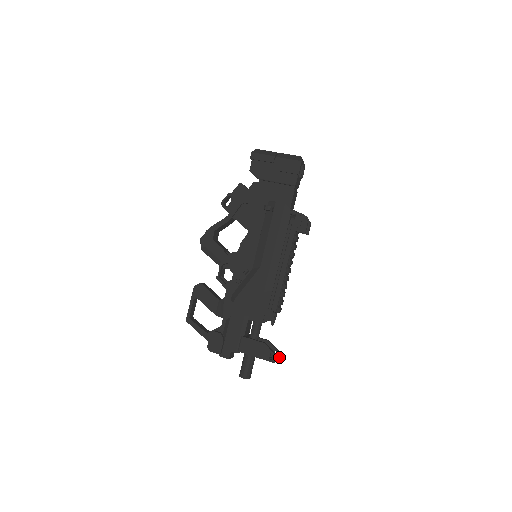
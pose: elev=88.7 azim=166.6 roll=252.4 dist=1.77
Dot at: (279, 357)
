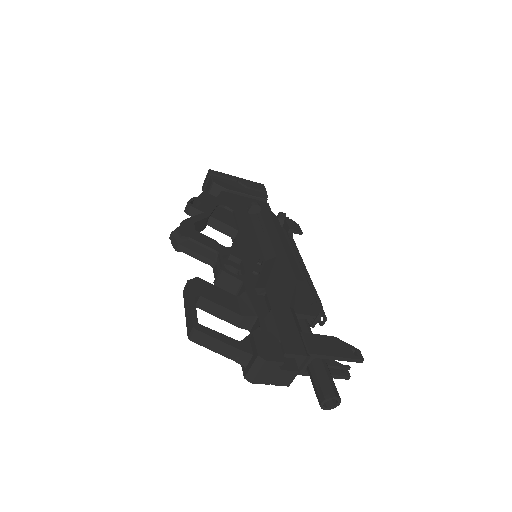
Dot at: (347, 374)
